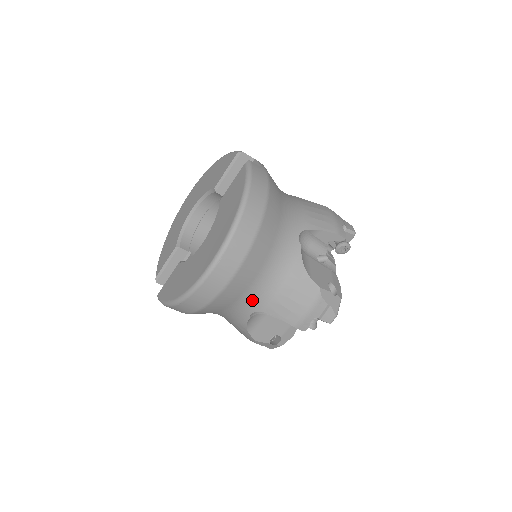
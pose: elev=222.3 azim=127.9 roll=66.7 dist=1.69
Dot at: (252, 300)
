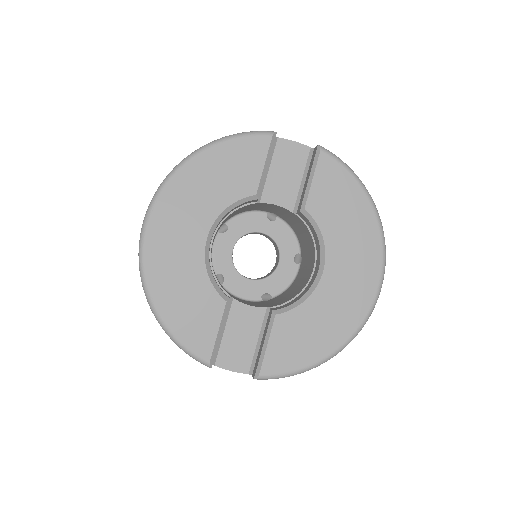
Dot at: occluded
